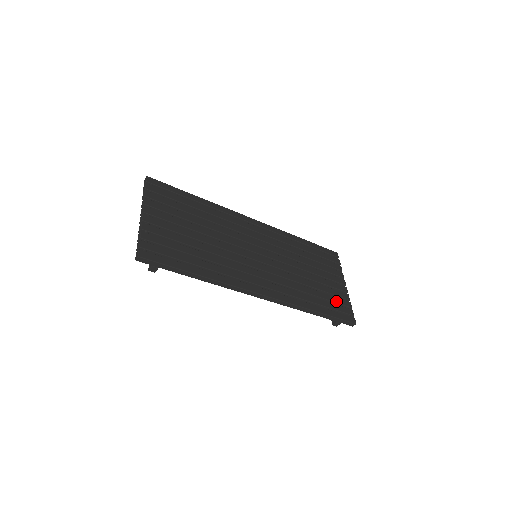
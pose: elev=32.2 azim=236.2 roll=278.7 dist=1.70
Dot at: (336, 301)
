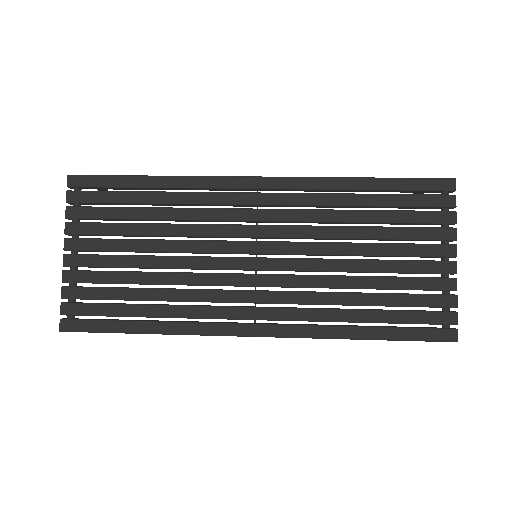
Dot at: (418, 304)
